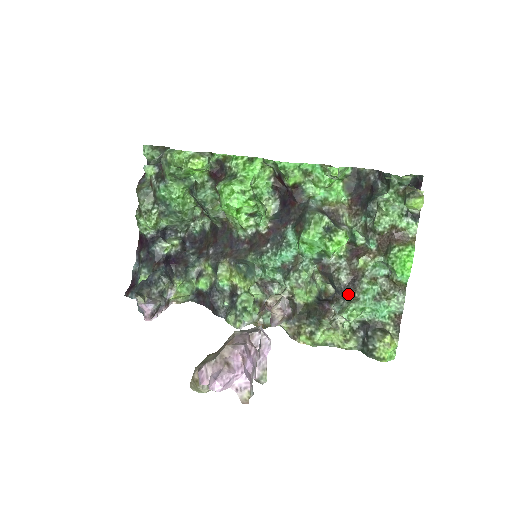
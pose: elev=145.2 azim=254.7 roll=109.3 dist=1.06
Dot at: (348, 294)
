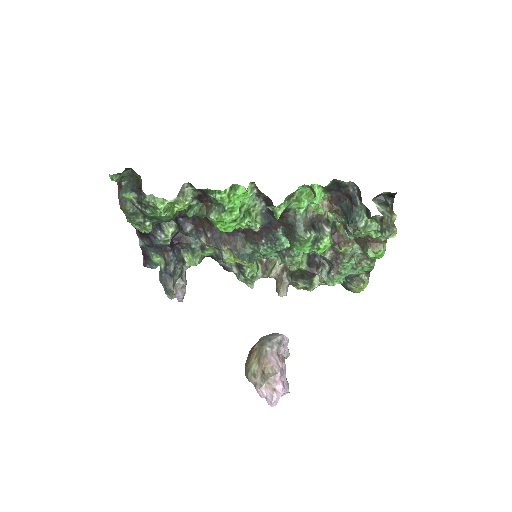
Dot at: (333, 269)
